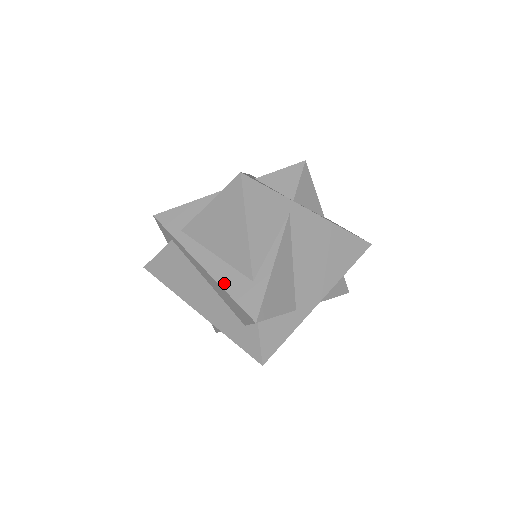
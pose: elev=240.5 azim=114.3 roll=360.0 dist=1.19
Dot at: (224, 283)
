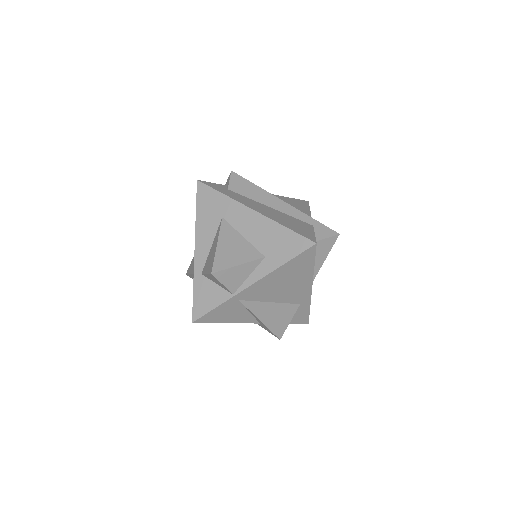
Dot at: occluded
